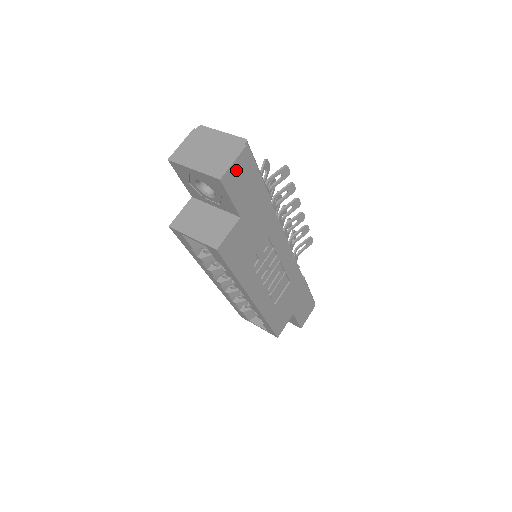
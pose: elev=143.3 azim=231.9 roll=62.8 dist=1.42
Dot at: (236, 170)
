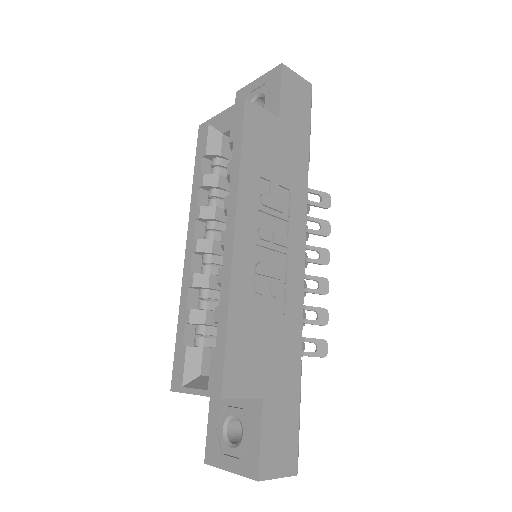
Dot at: (296, 82)
